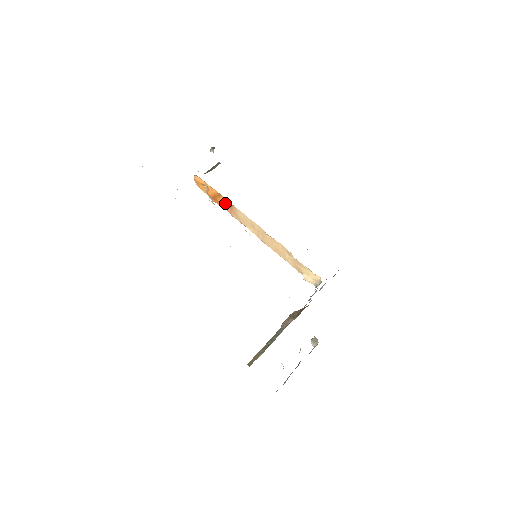
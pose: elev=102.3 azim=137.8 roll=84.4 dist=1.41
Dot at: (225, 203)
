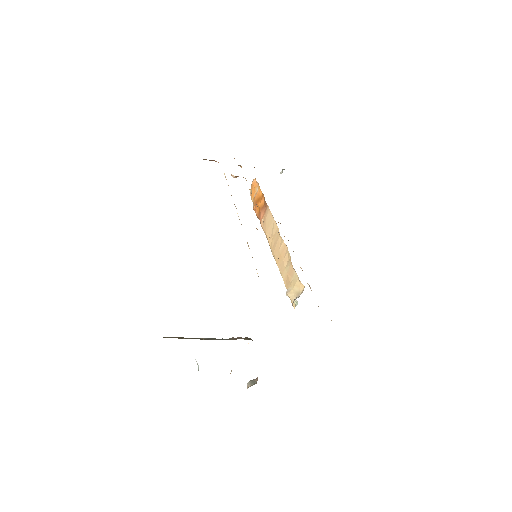
Dot at: (263, 207)
